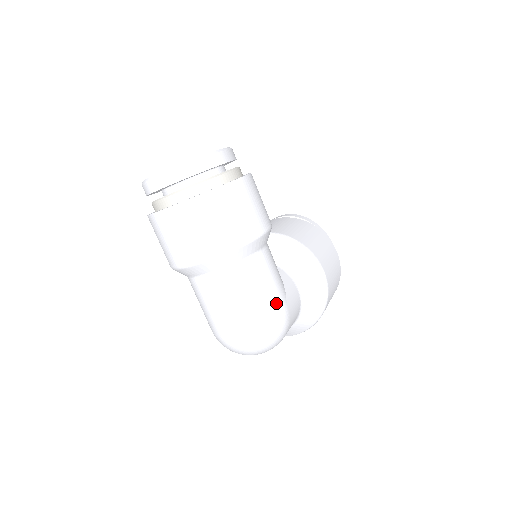
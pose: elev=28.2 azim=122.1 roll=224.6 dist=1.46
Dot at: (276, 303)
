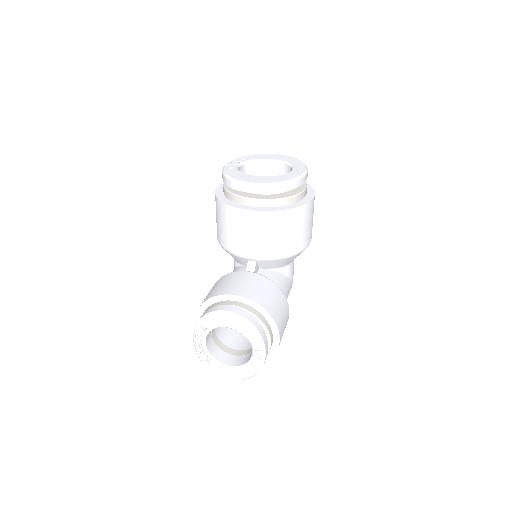
Dot at: occluded
